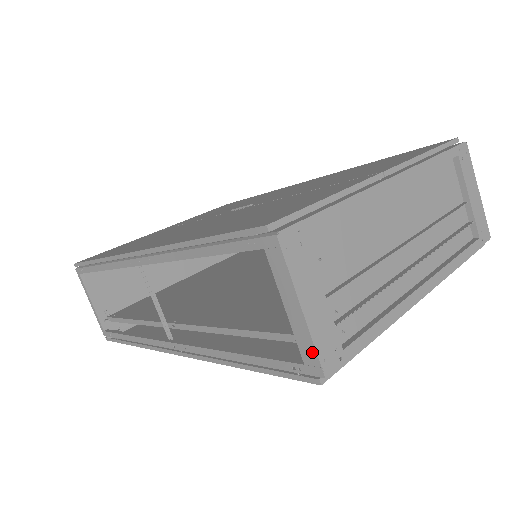
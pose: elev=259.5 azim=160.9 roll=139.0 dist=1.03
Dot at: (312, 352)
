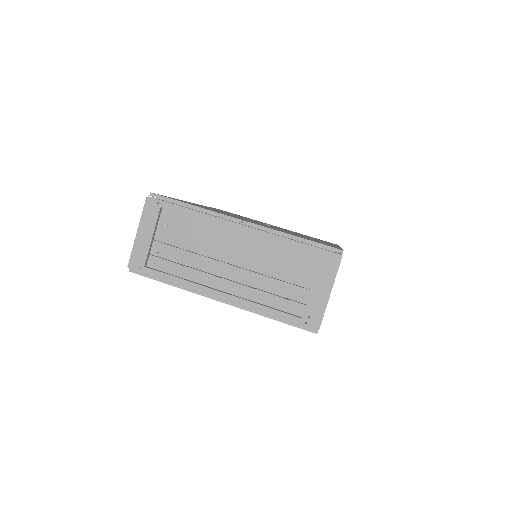
Dot at: (132, 254)
